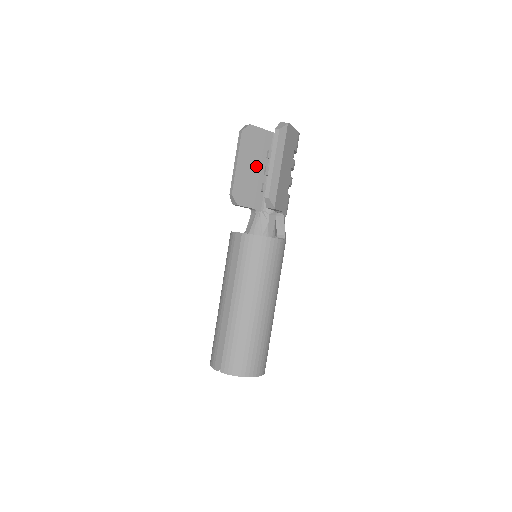
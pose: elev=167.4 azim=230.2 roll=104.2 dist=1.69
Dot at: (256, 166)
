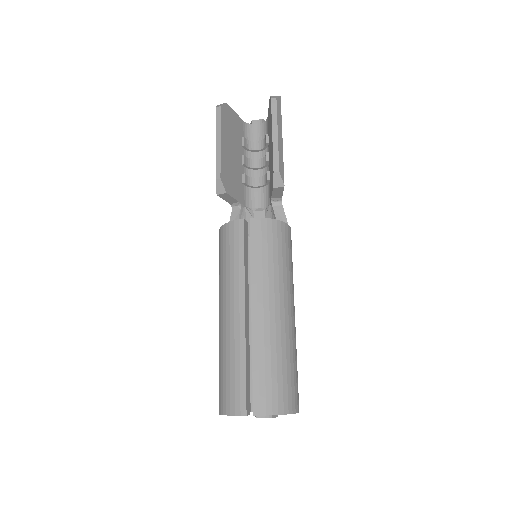
Dot at: (235, 152)
